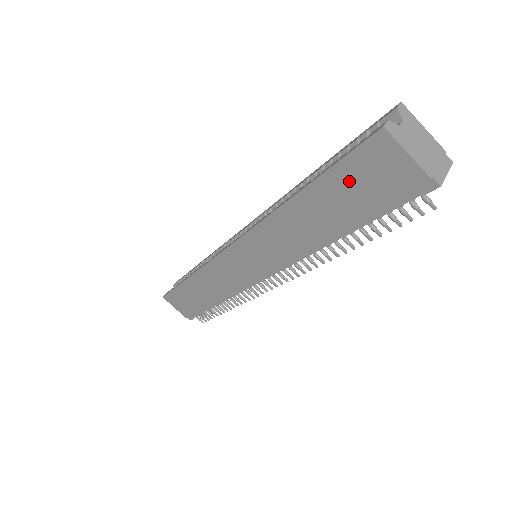
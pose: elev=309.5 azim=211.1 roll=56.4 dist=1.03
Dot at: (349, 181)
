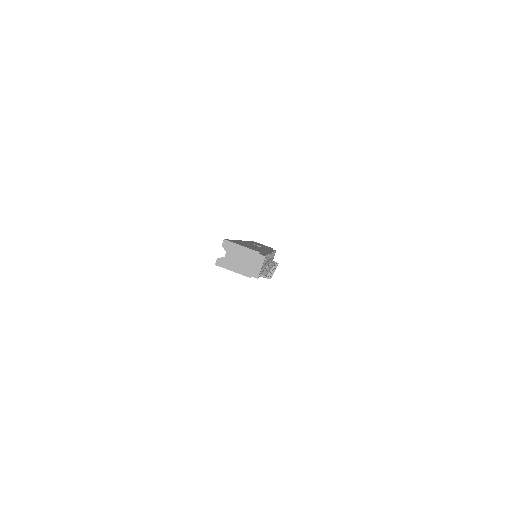
Dot at: occluded
